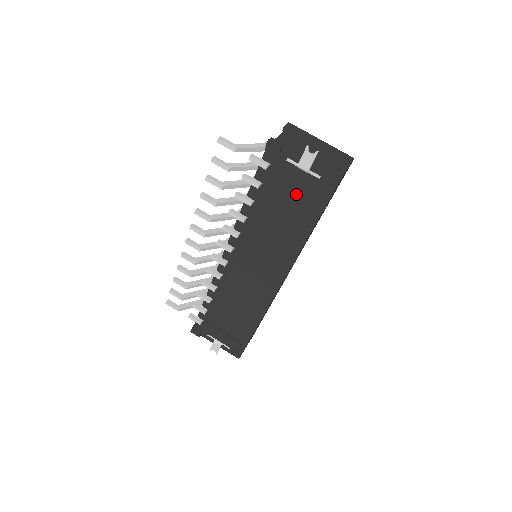
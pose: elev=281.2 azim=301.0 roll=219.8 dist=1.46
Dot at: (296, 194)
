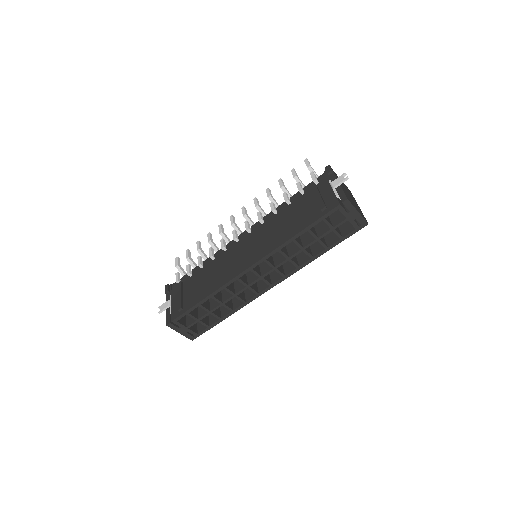
Dot at: (316, 202)
